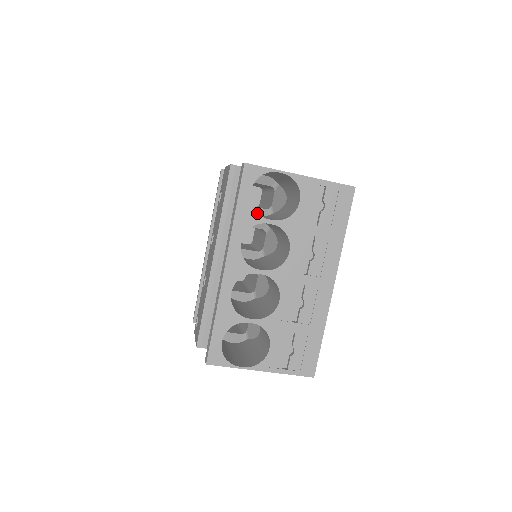
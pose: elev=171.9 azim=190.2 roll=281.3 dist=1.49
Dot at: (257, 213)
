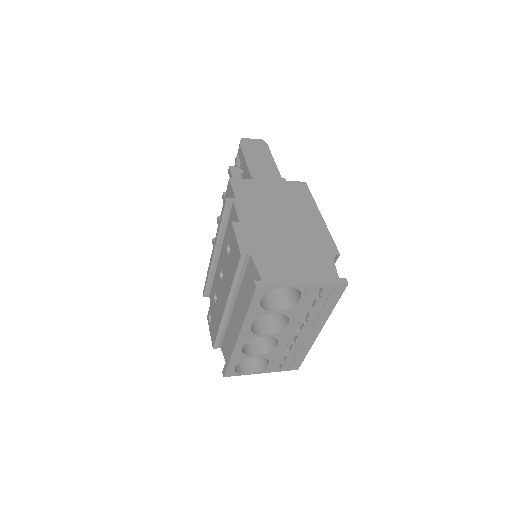
Dot at: (265, 310)
